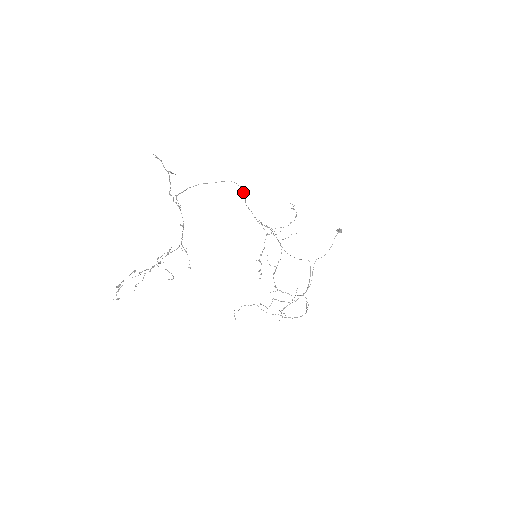
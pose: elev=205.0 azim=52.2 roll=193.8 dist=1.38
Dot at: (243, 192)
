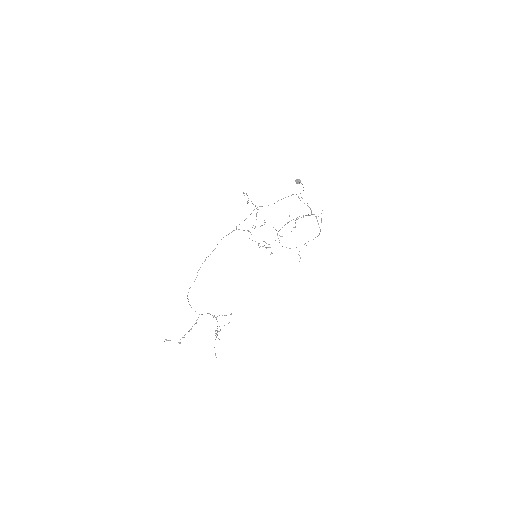
Dot at: occluded
